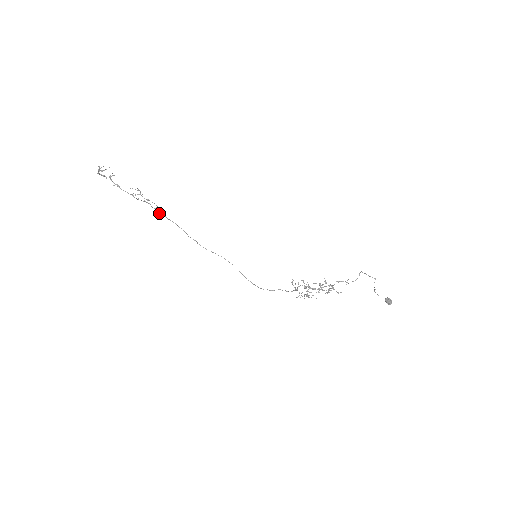
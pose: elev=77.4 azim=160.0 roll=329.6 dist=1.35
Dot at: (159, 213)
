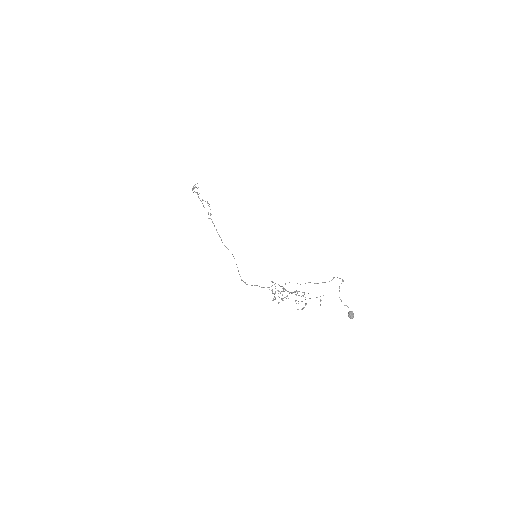
Dot at: (210, 218)
